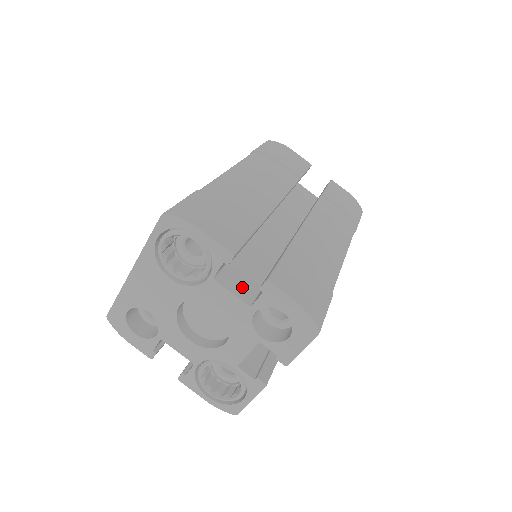
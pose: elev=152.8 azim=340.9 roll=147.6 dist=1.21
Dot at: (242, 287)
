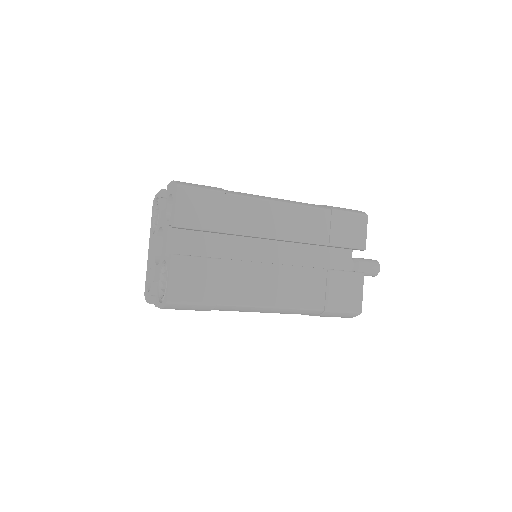
Dot at: occluded
